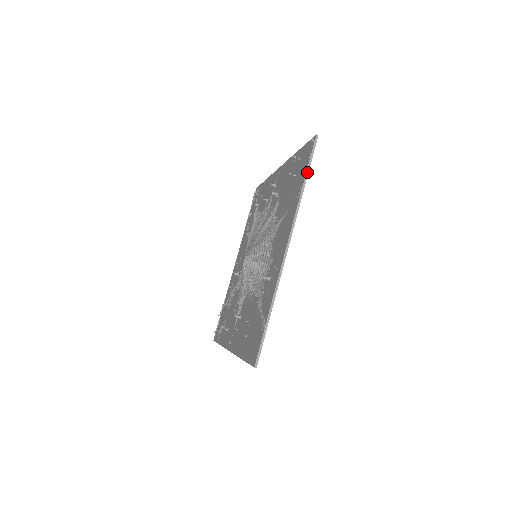
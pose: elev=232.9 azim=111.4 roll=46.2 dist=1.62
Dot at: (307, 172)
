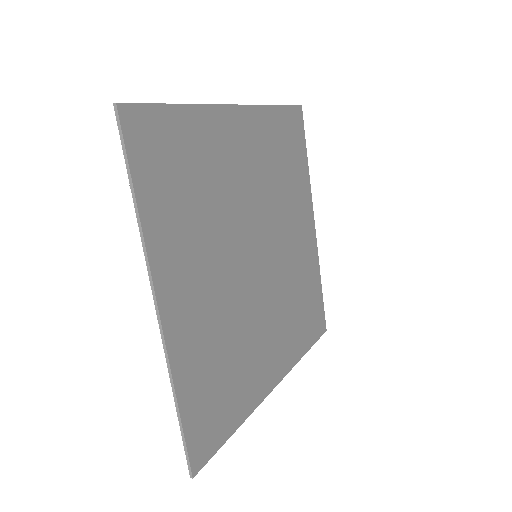
Dot at: (130, 180)
